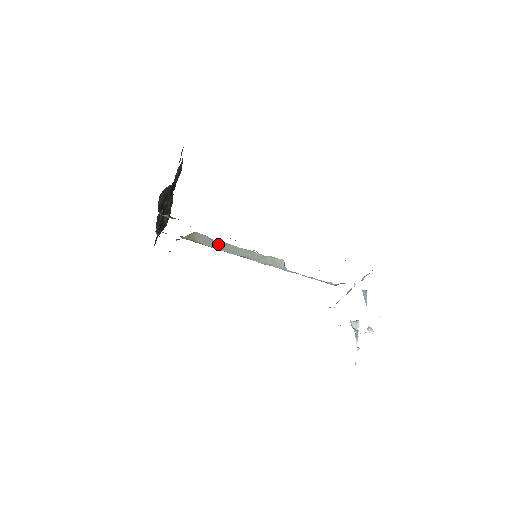
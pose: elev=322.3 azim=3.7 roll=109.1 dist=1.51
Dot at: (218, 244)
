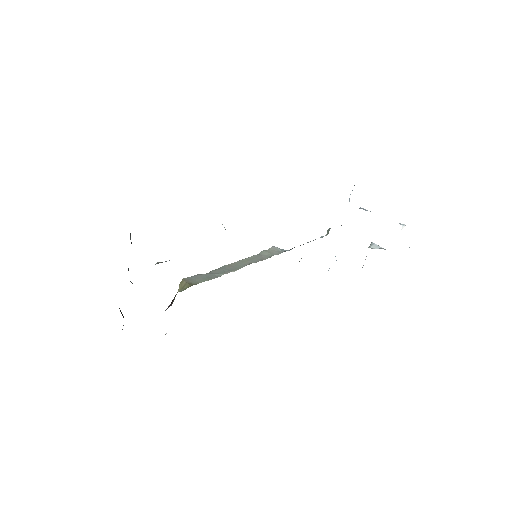
Dot at: (215, 273)
